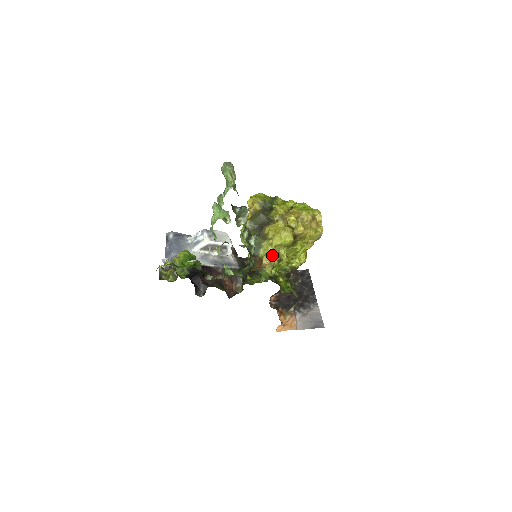
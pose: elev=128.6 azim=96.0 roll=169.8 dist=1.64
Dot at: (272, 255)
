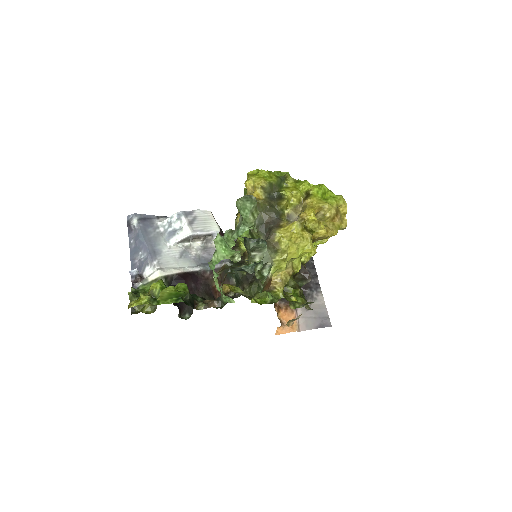
Dot at: (284, 270)
